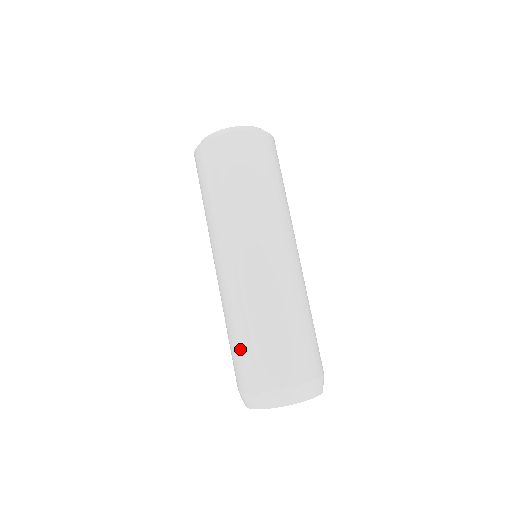
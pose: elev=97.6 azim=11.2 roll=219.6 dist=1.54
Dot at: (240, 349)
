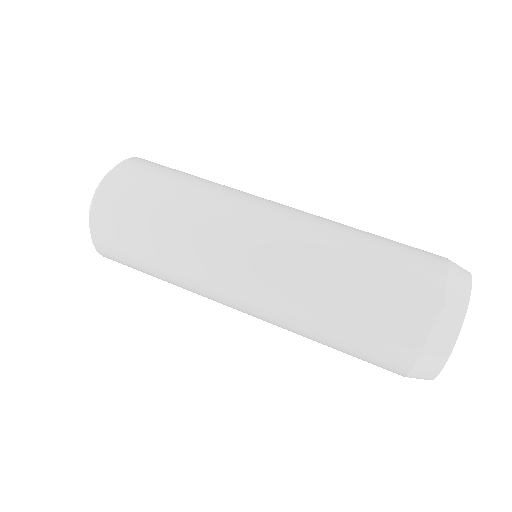
Dot at: (371, 289)
